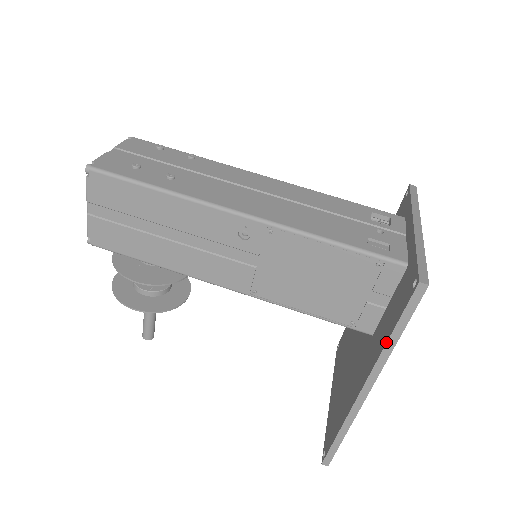
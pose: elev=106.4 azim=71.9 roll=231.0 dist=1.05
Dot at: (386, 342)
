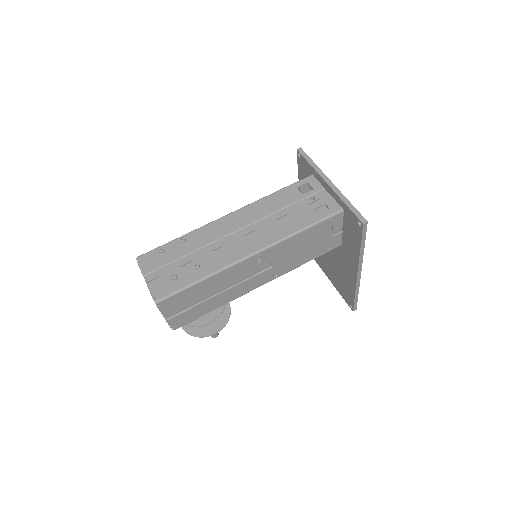
Dot at: (359, 252)
